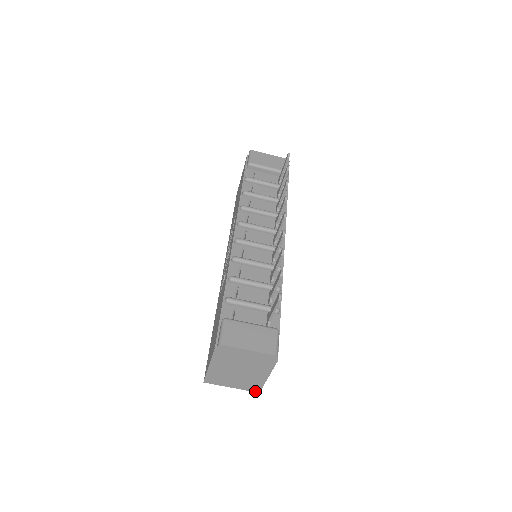
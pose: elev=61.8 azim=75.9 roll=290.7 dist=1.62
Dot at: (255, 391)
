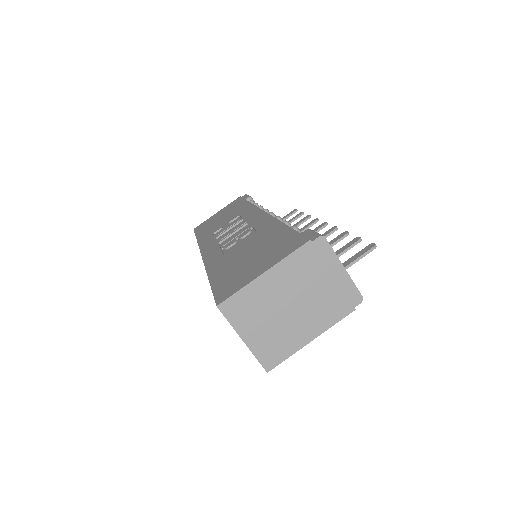
Dot at: (265, 366)
